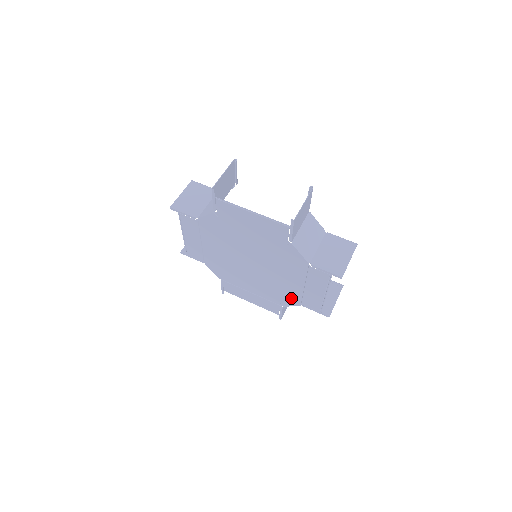
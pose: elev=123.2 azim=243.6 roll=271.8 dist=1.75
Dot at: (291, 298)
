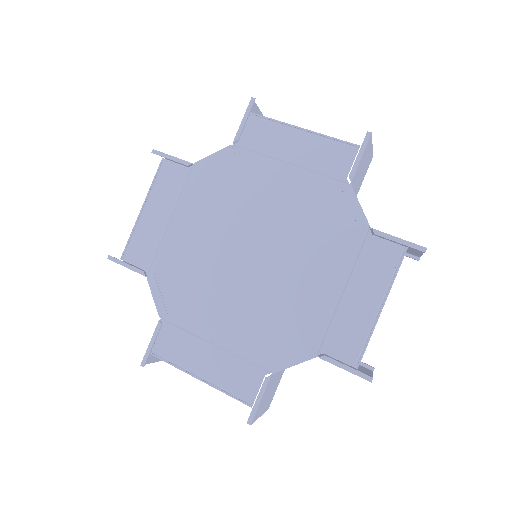
Dot at: (301, 339)
